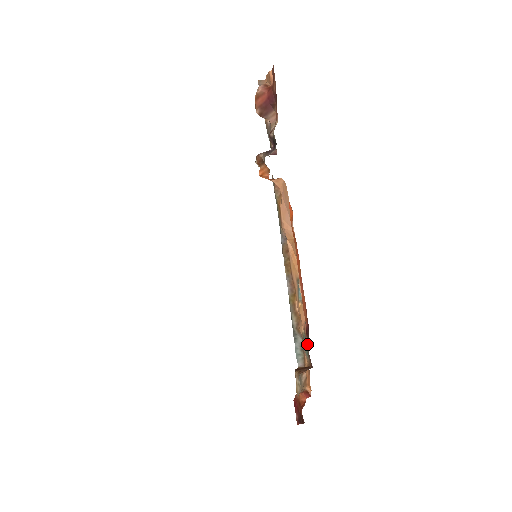
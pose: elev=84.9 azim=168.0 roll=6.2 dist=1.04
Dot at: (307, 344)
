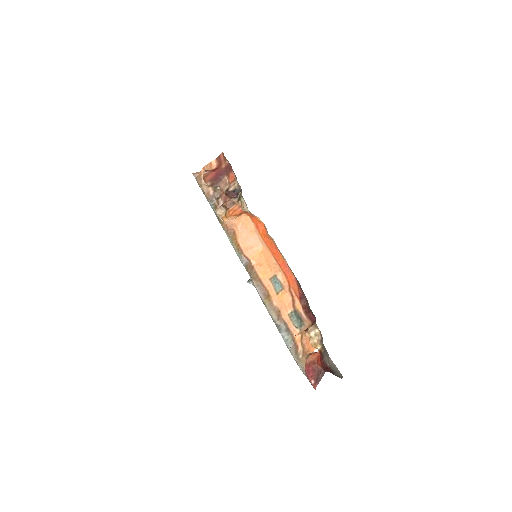
Dot at: (305, 306)
